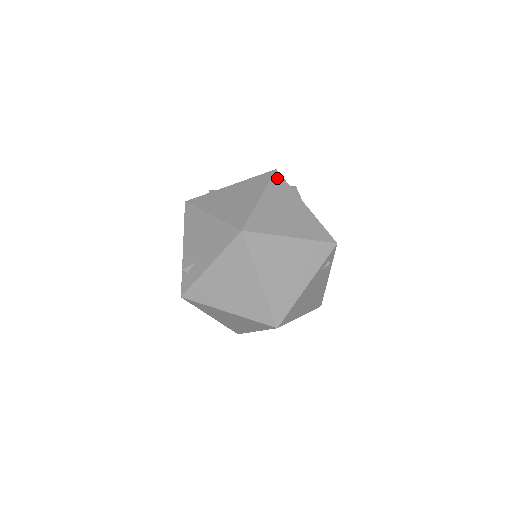
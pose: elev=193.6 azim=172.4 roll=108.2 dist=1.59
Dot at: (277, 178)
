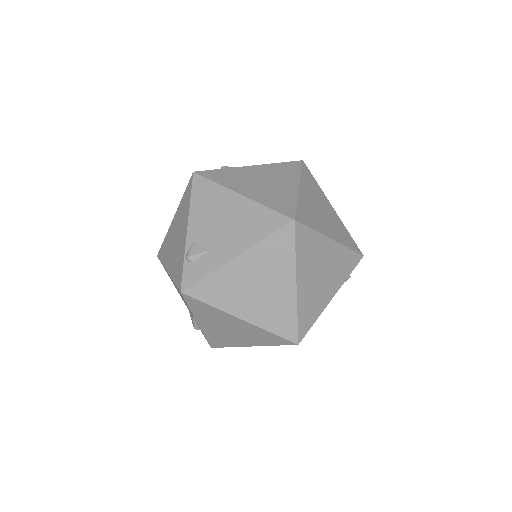
Dot at: (306, 170)
